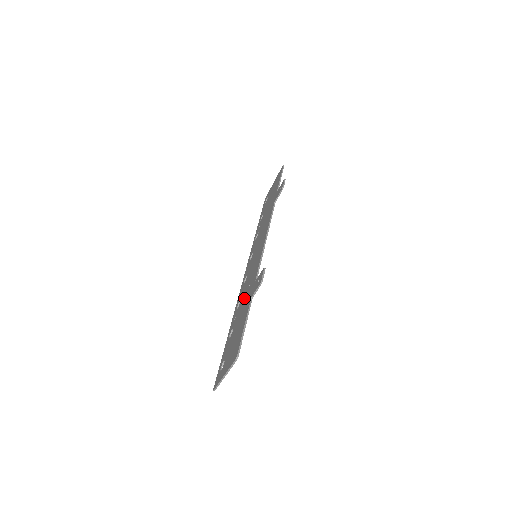
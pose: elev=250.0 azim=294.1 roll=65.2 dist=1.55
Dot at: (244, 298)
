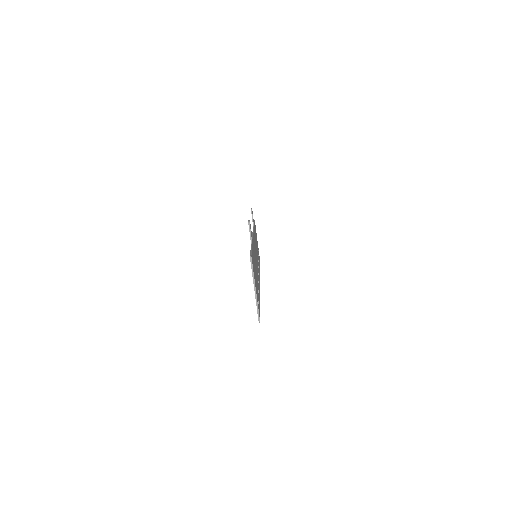
Dot at: occluded
